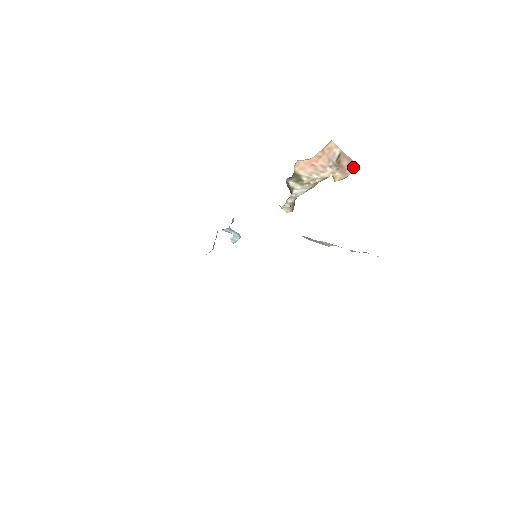
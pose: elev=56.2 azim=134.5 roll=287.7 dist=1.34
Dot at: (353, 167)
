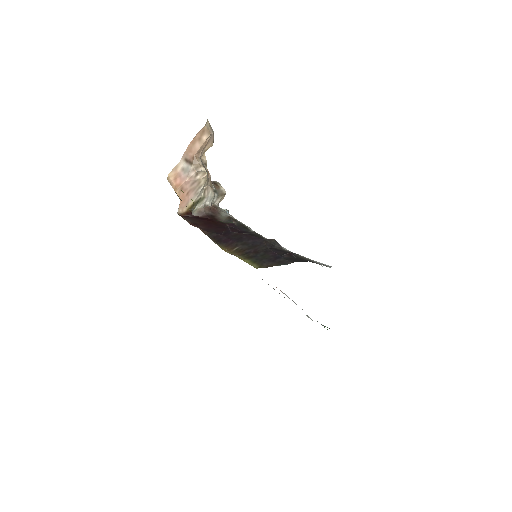
Dot at: (205, 132)
